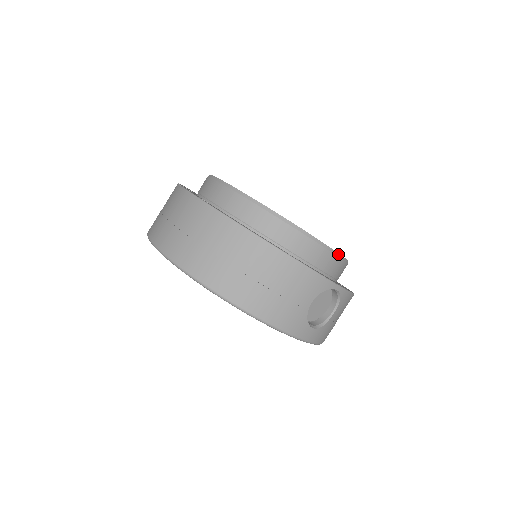
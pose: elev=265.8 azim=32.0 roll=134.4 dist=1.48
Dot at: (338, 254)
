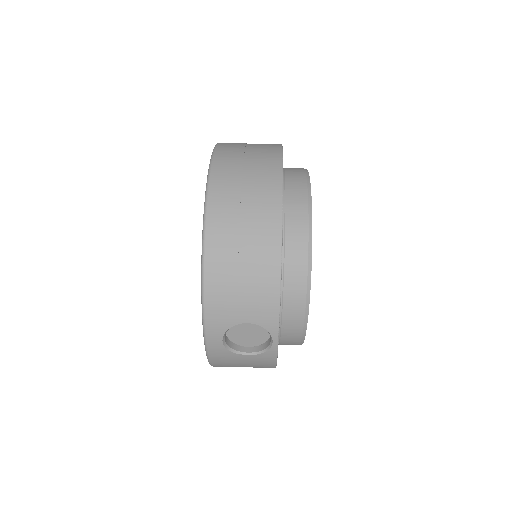
Dot at: (306, 325)
